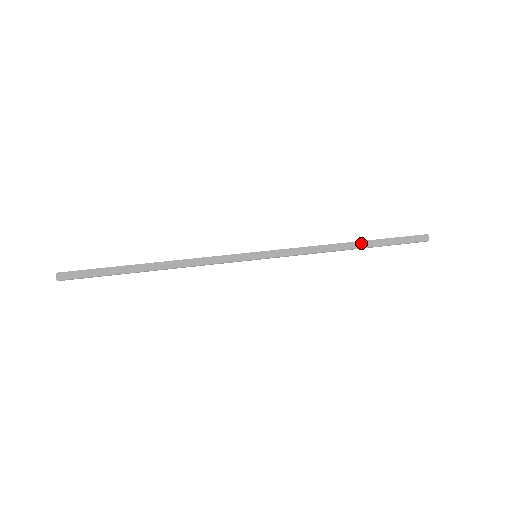
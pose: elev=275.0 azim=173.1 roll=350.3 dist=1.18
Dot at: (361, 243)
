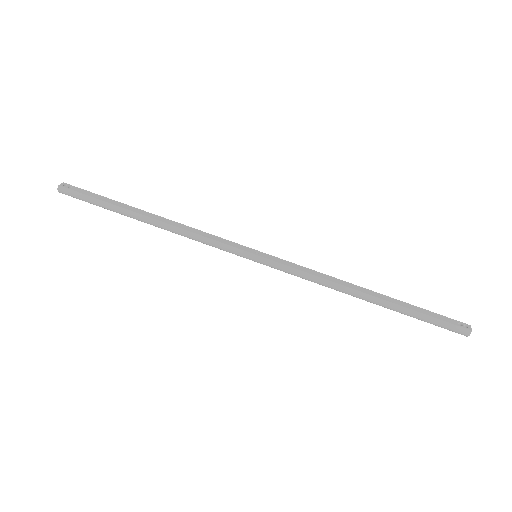
Dot at: (380, 302)
